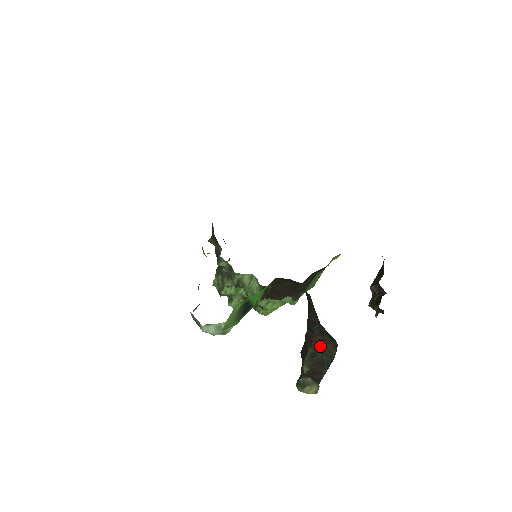
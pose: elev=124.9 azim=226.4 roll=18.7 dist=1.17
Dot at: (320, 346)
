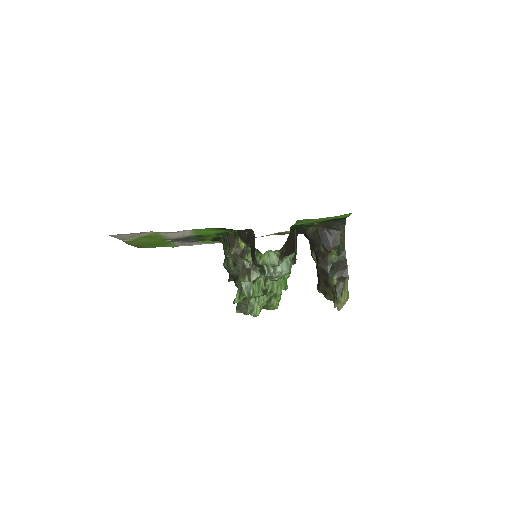
Dot at: (336, 244)
